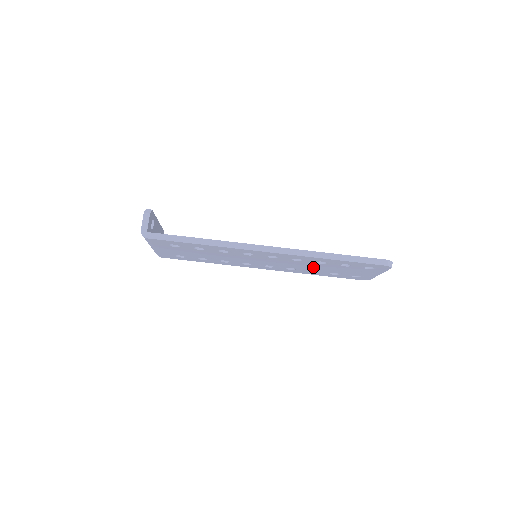
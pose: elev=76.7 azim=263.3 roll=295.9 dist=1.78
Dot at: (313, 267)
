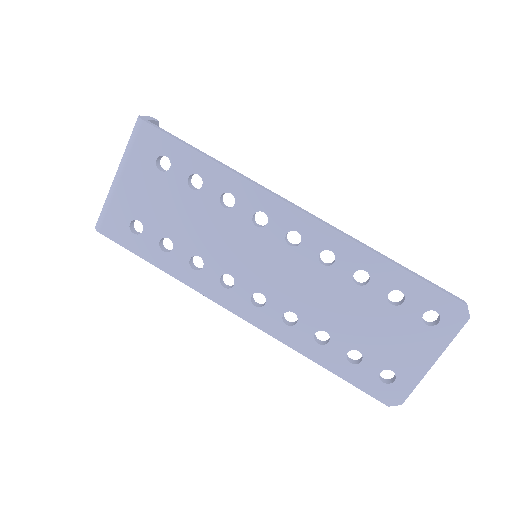
Dot at: (334, 309)
